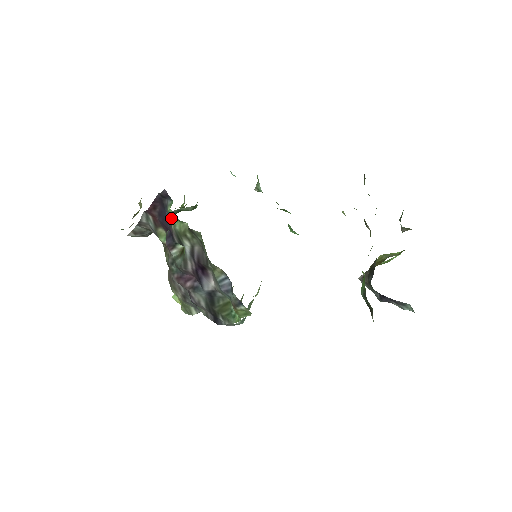
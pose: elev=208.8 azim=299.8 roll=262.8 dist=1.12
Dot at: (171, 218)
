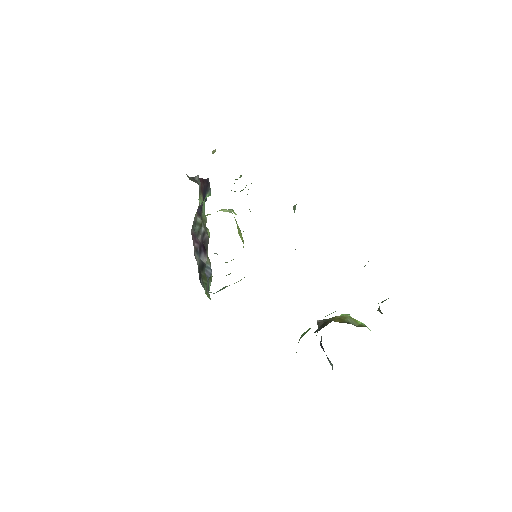
Dot at: (203, 204)
